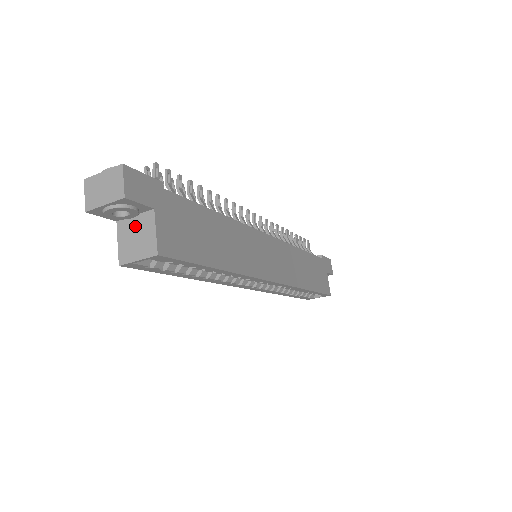
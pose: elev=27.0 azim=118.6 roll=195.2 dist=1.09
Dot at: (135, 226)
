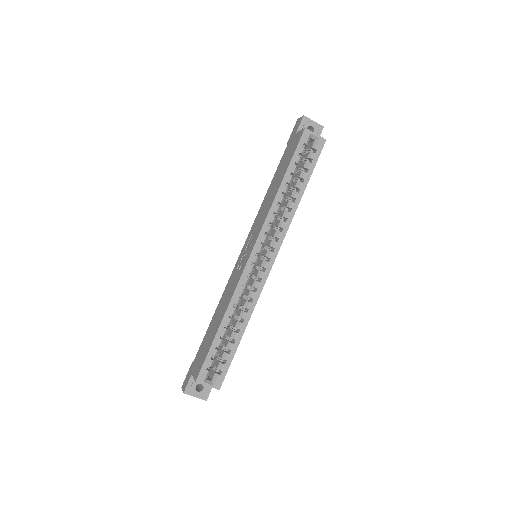
Dot at: occluded
